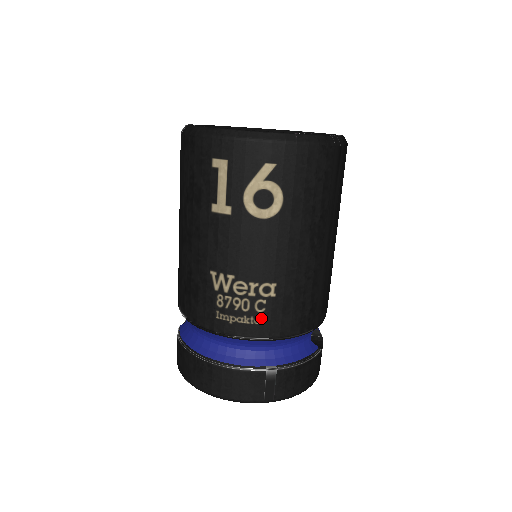
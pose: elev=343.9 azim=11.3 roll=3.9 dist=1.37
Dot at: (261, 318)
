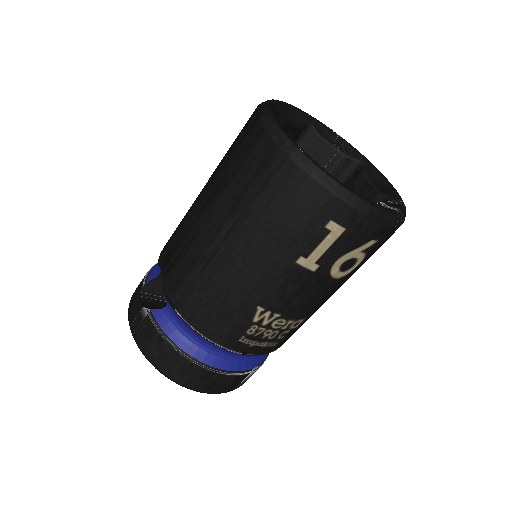
Dot at: (277, 342)
